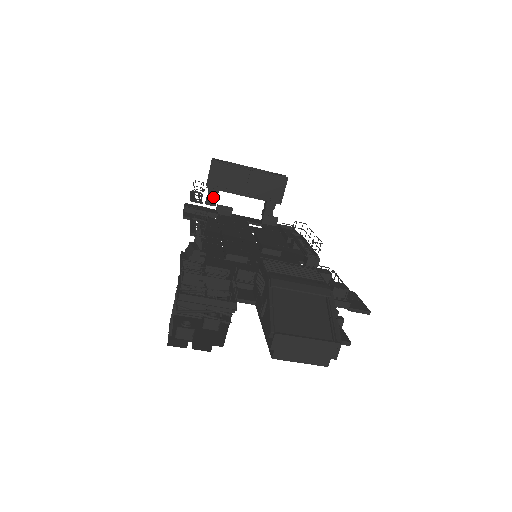
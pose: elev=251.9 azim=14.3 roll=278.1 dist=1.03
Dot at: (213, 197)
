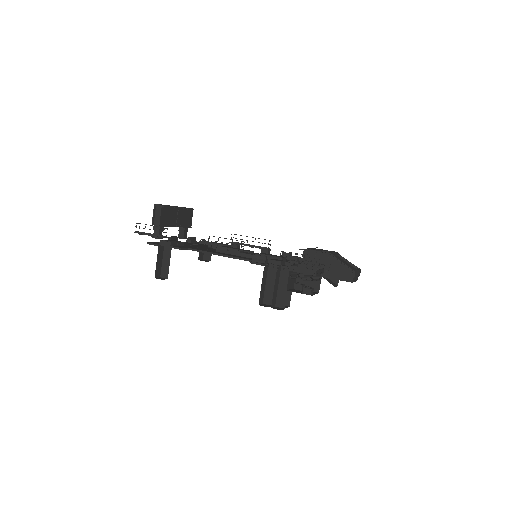
Dot at: (161, 232)
